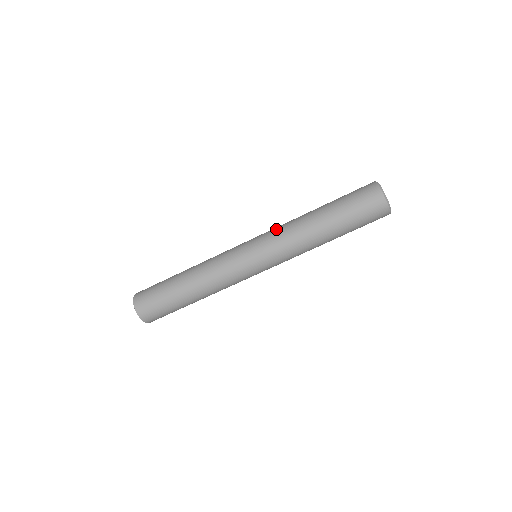
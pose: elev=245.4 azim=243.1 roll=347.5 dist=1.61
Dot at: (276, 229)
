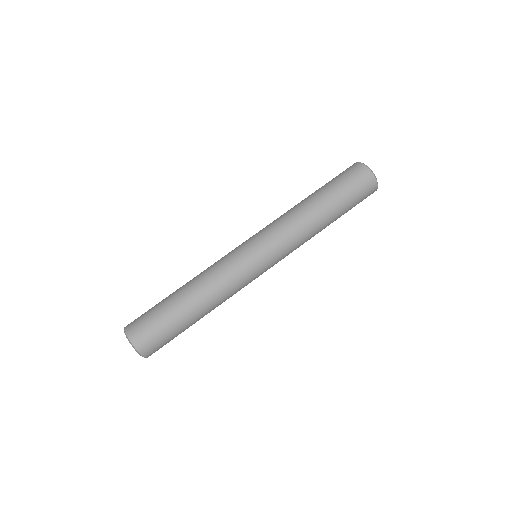
Dot at: occluded
